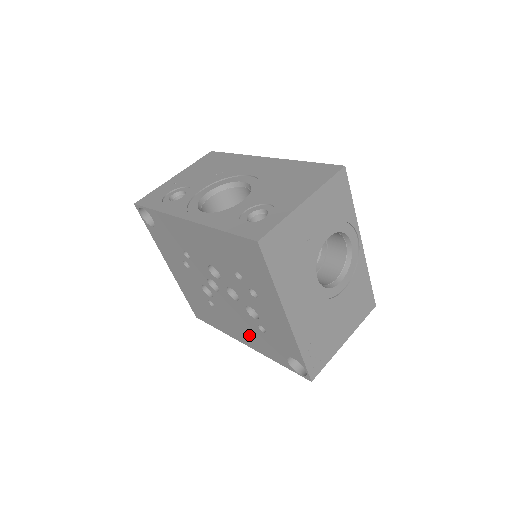
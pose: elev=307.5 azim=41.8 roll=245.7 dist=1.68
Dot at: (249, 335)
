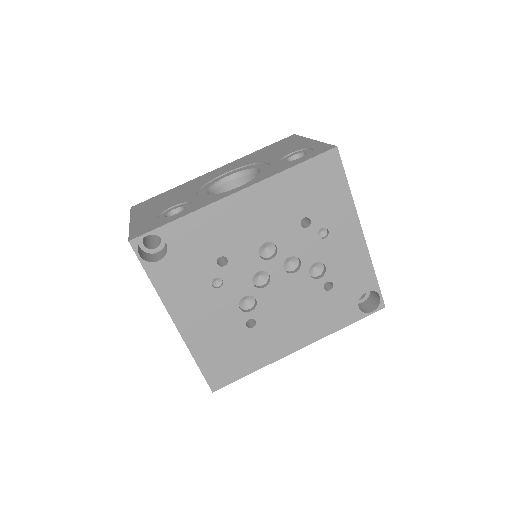
Dot at: (308, 321)
